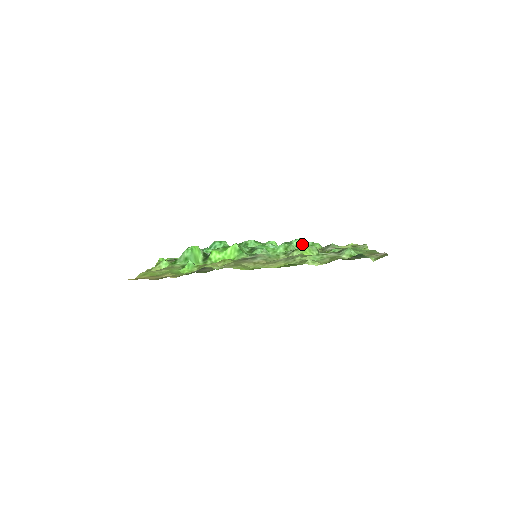
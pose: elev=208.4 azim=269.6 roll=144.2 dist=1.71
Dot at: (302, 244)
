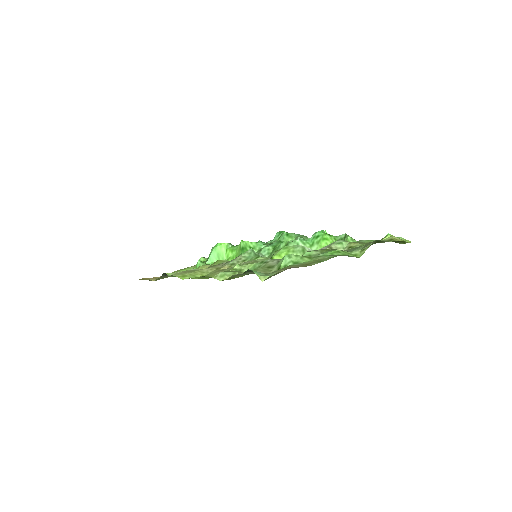
Dot at: (318, 239)
